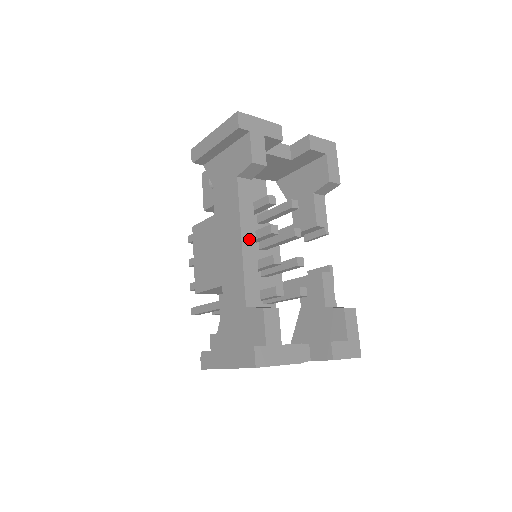
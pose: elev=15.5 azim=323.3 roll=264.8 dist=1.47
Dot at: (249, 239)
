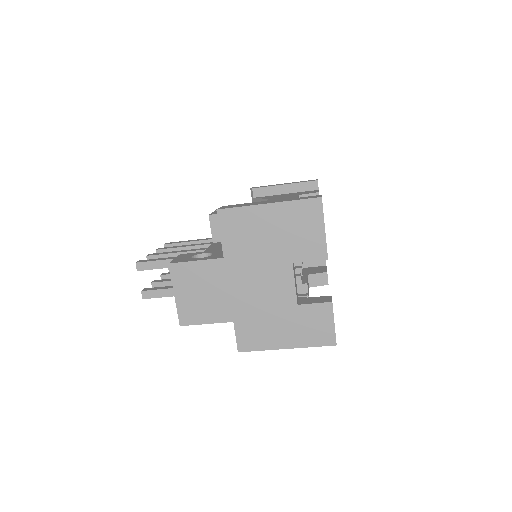
Dot at: occluded
